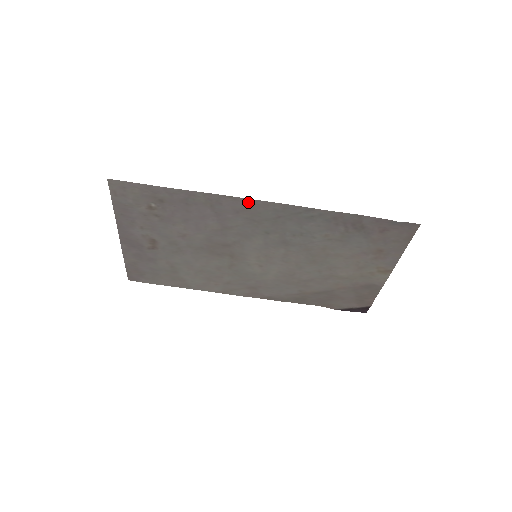
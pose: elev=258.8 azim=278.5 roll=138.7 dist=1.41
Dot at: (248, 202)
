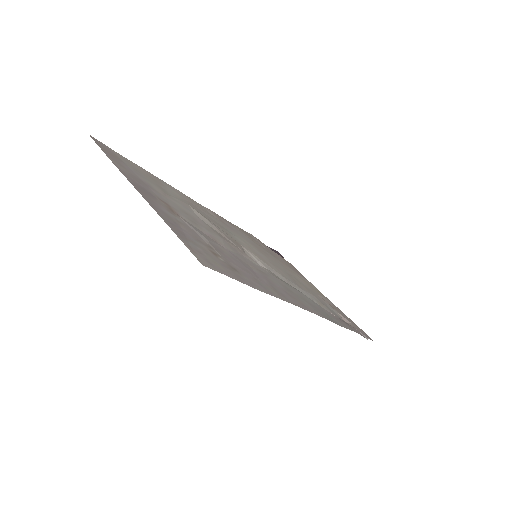
Dot at: (305, 307)
